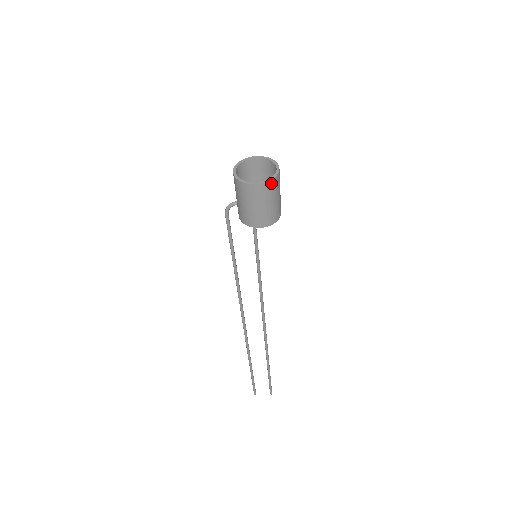
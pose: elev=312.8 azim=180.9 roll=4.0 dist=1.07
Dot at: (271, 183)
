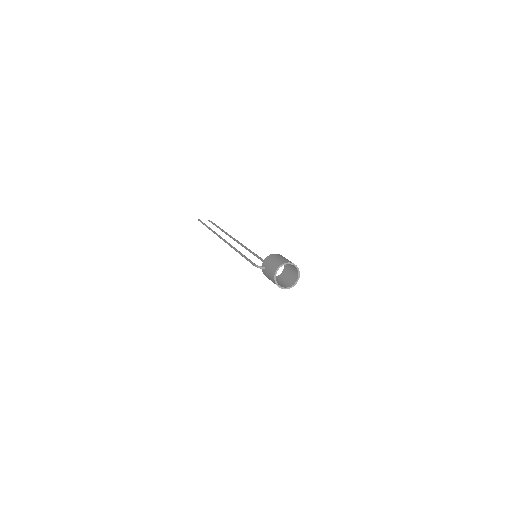
Dot at: (292, 285)
